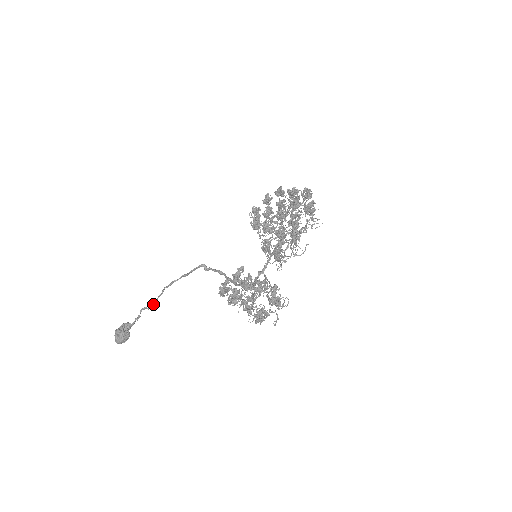
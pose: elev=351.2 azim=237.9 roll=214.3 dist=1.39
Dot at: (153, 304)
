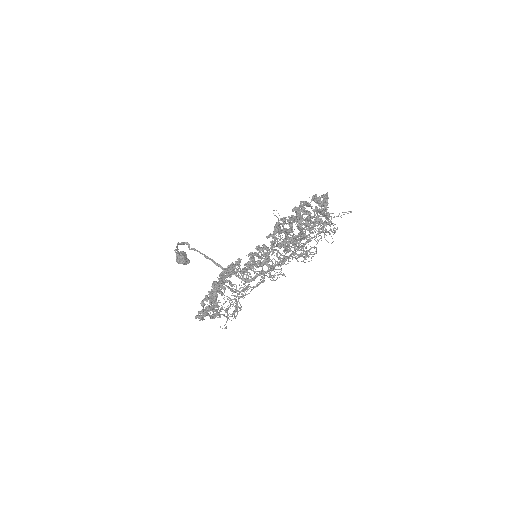
Dot at: (177, 251)
